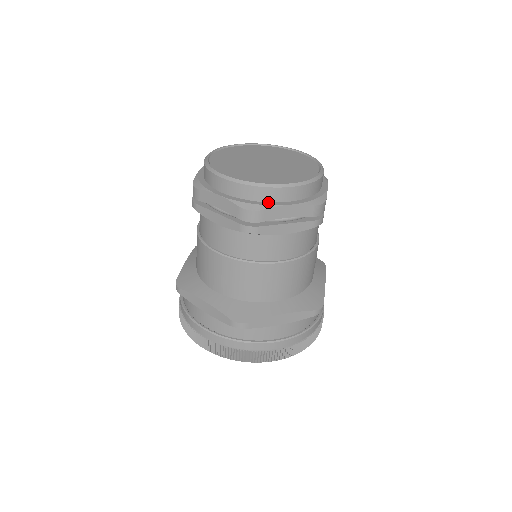
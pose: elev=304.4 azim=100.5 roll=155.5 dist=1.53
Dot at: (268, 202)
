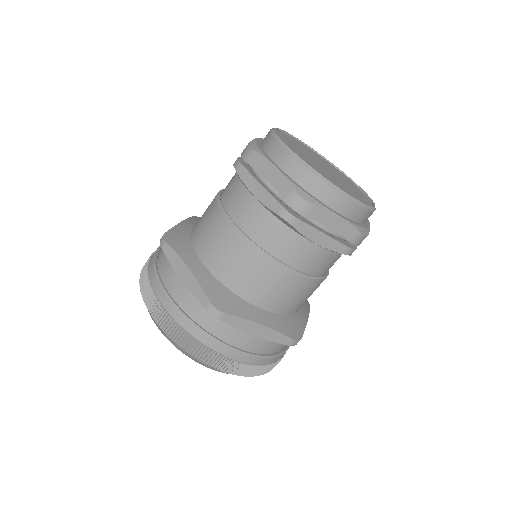
Dot at: (321, 201)
